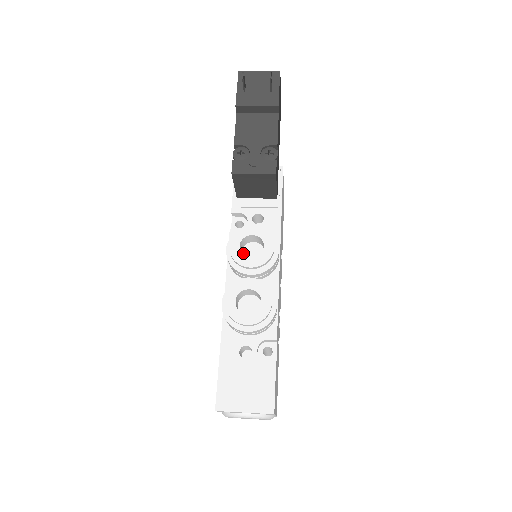
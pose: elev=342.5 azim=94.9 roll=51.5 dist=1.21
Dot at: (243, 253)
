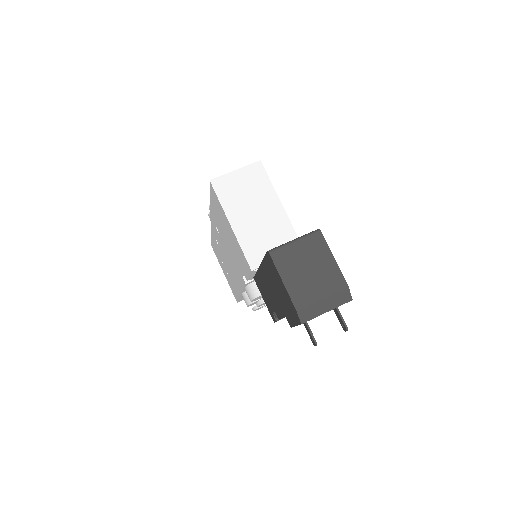
Dot at: occluded
